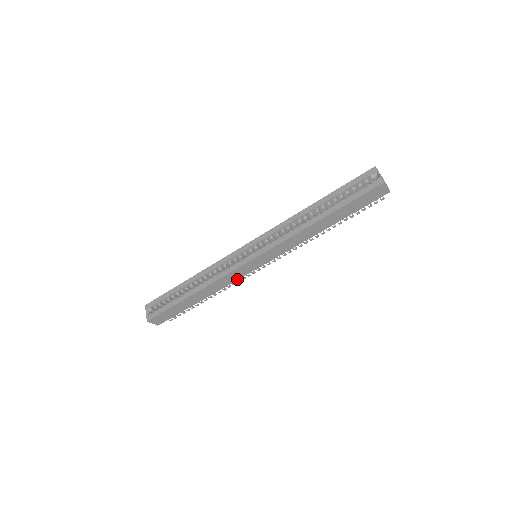
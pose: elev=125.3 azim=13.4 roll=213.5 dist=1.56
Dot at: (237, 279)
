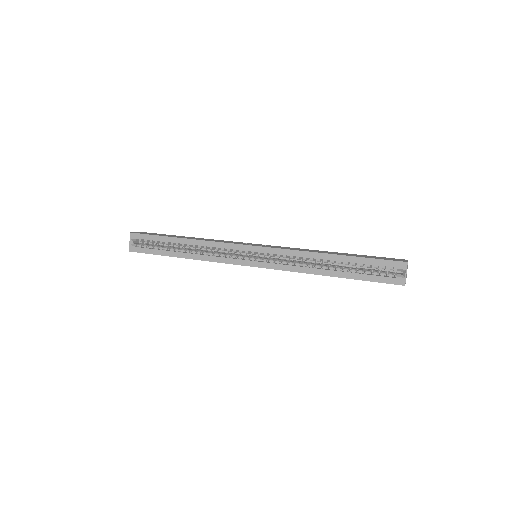
Dot at: occluded
